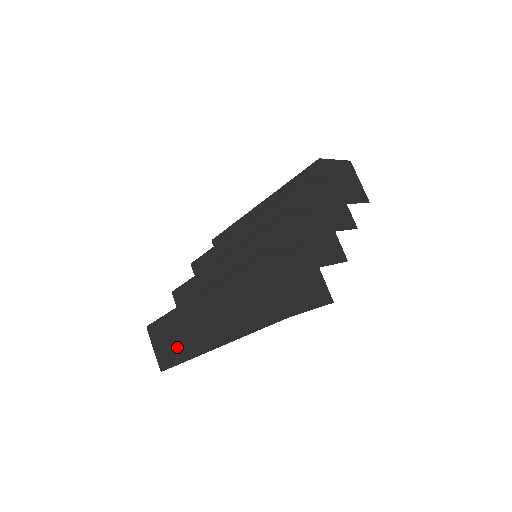
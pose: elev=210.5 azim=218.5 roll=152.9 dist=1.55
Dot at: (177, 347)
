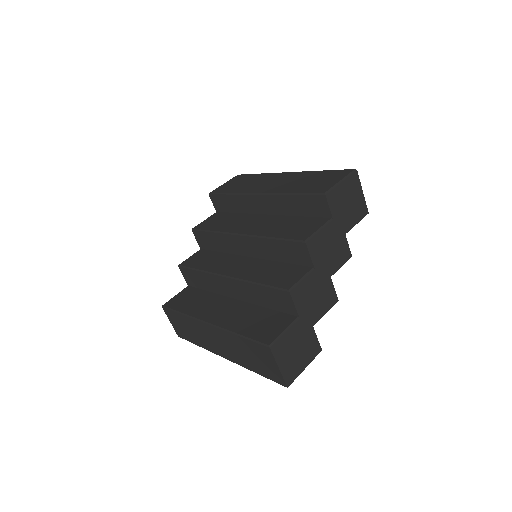
Dot at: (192, 336)
